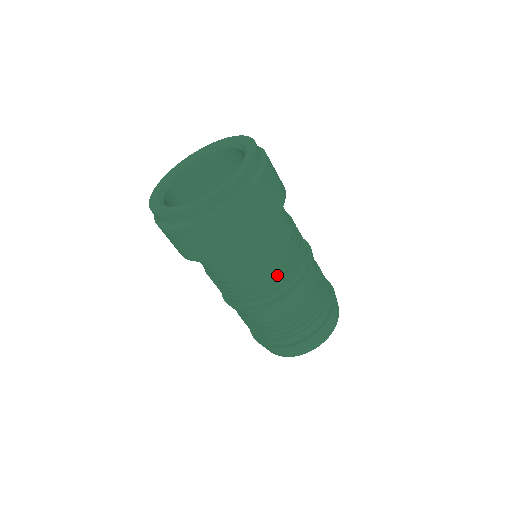
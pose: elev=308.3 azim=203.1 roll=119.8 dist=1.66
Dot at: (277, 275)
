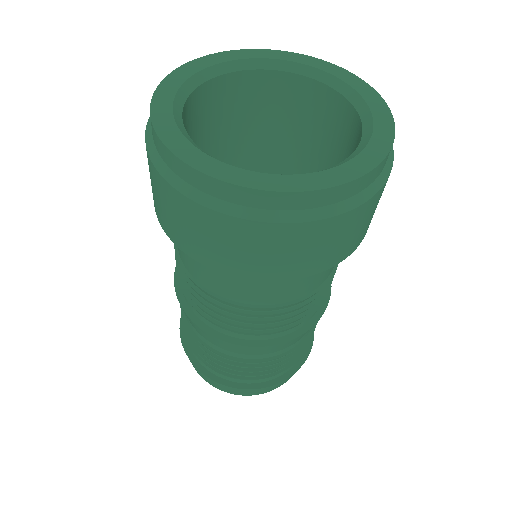
Dot at: (313, 304)
